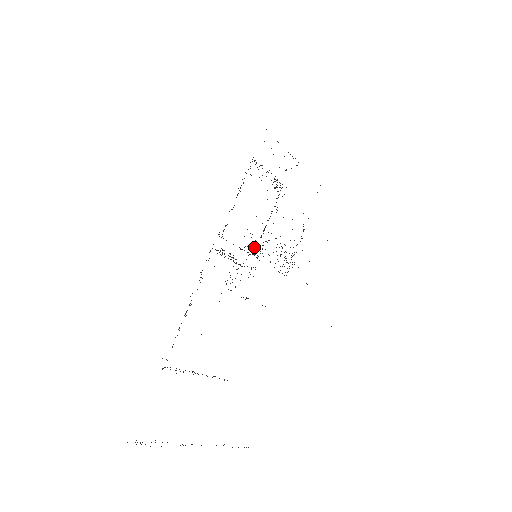
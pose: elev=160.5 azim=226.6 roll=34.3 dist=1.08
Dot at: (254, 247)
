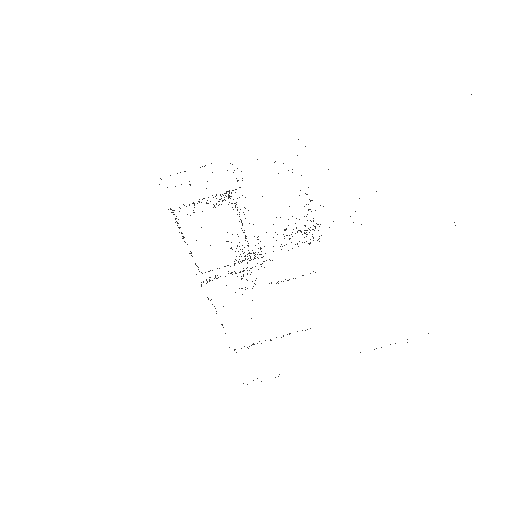
Dot at: occluded
